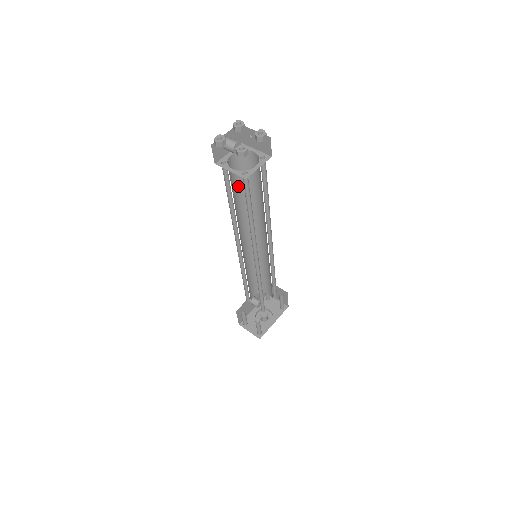
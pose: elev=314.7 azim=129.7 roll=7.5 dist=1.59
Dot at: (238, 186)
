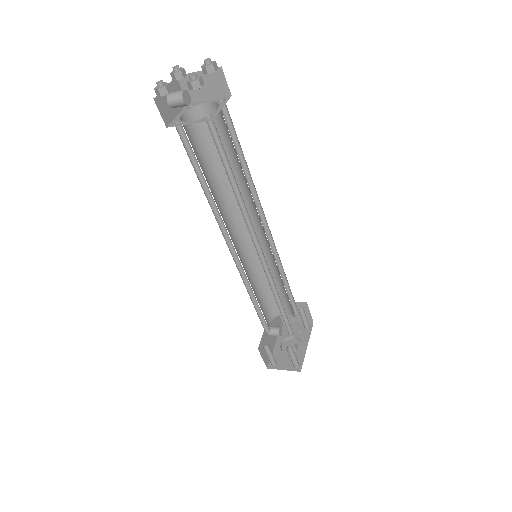
Dot at: (203, 162)
